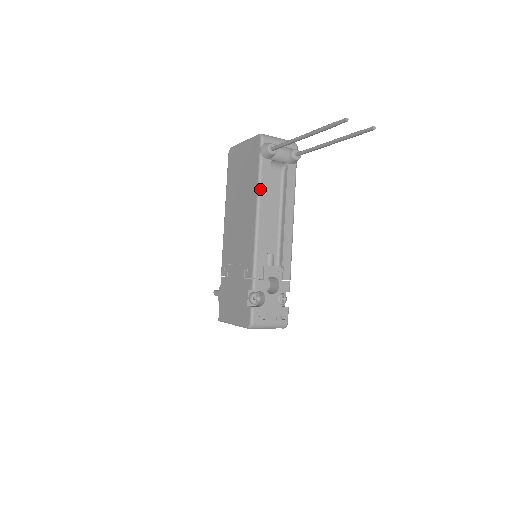
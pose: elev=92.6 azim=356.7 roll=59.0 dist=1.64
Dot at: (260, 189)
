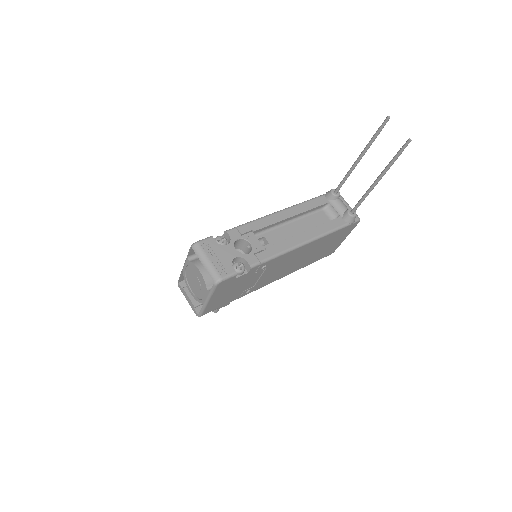
Dot at: (303, 203)
